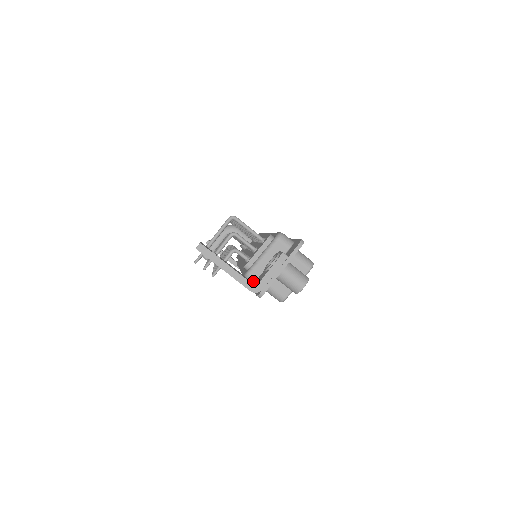
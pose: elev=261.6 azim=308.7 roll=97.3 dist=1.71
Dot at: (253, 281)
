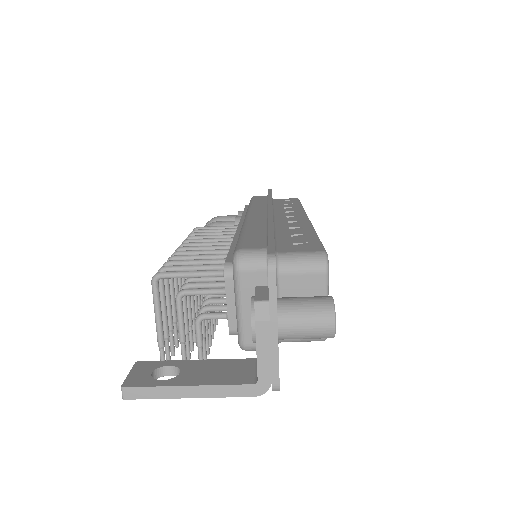
Dot at: occluded
